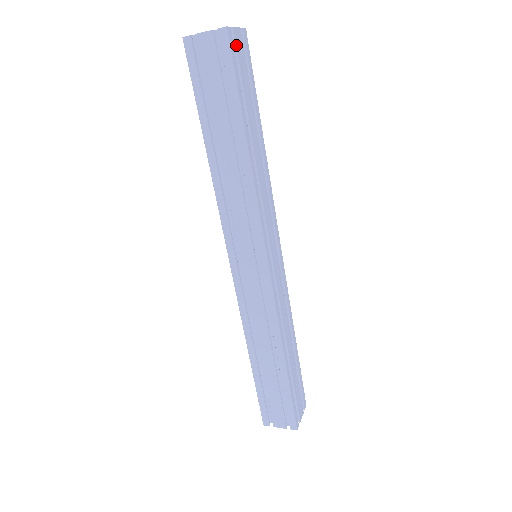
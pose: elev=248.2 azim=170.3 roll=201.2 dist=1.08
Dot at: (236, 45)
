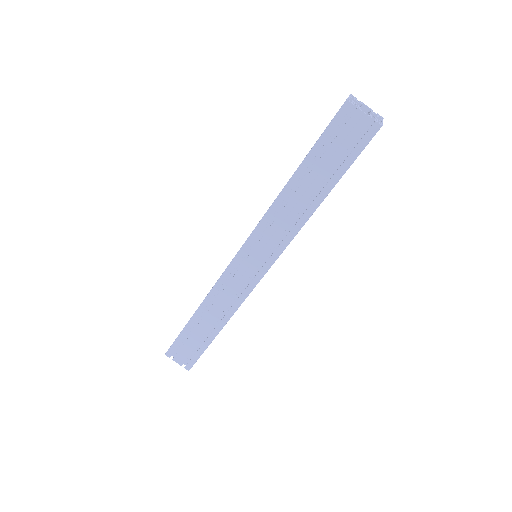
Dot at: occluded
